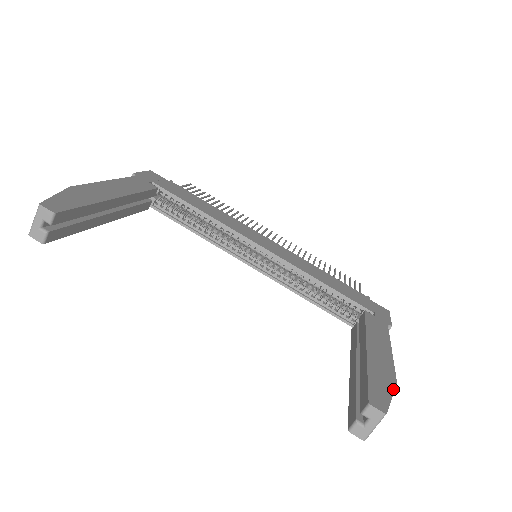
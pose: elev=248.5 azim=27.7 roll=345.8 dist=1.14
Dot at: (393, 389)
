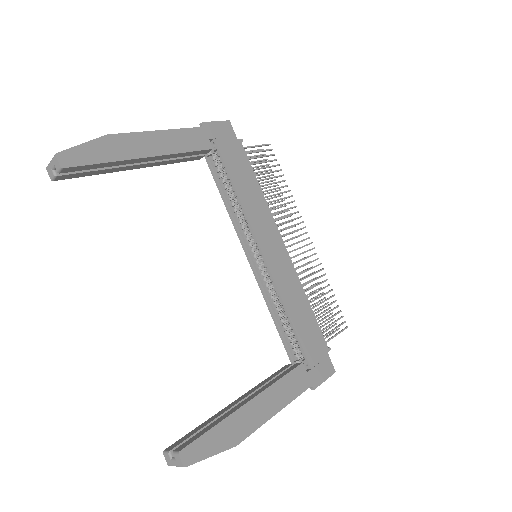
Dot at: (223, 450)
